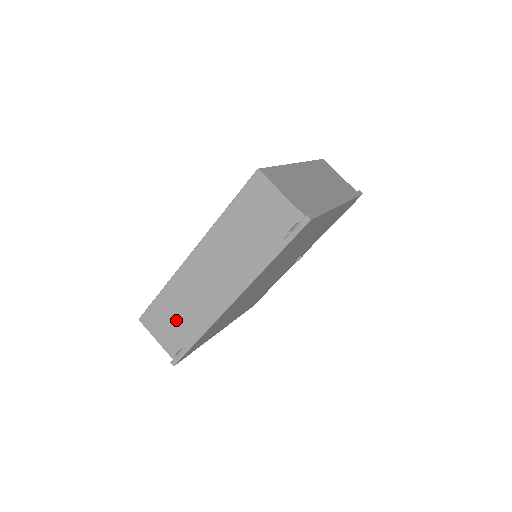
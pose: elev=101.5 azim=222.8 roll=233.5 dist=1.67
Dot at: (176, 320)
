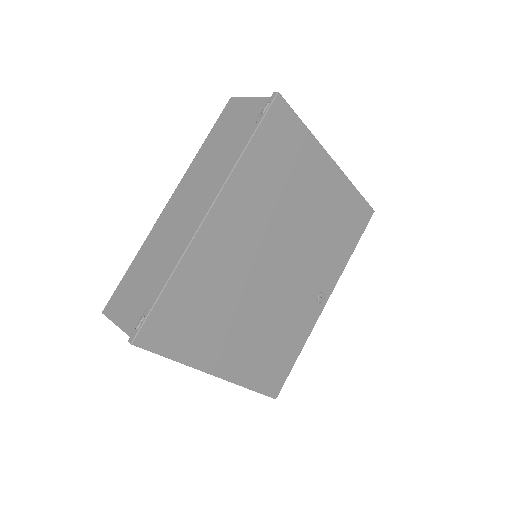
Dot at: (144, 282)
